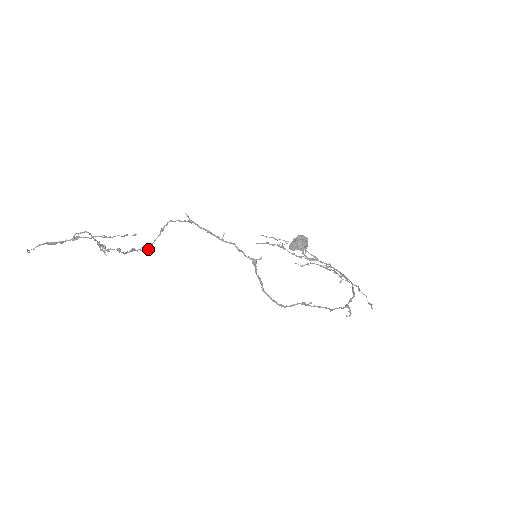
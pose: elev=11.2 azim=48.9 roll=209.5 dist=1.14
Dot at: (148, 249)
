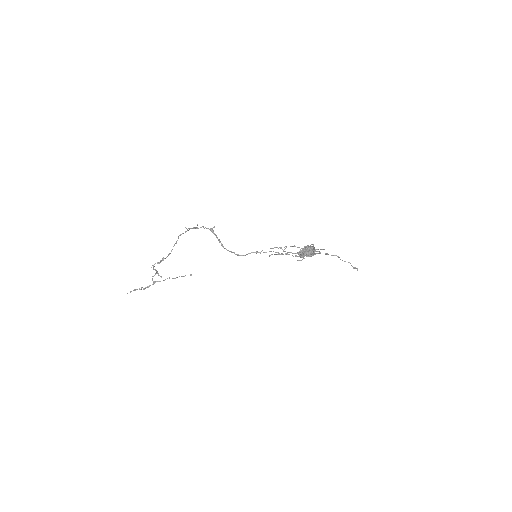
Dot at: (169, 254)
